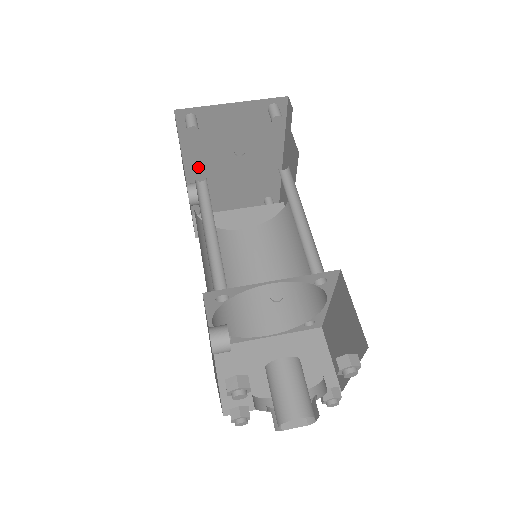
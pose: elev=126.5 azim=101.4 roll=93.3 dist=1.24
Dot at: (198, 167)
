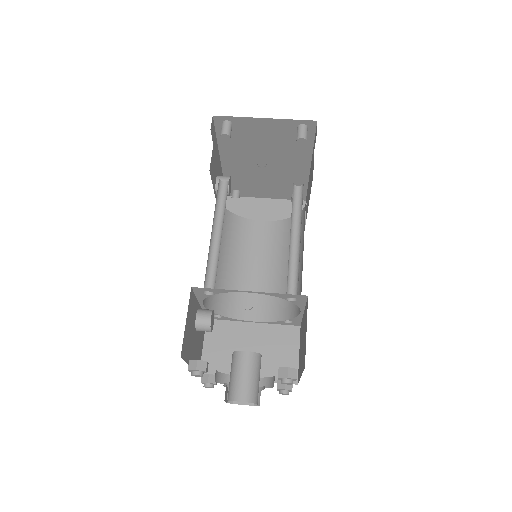
Dot at: (233, 160)
